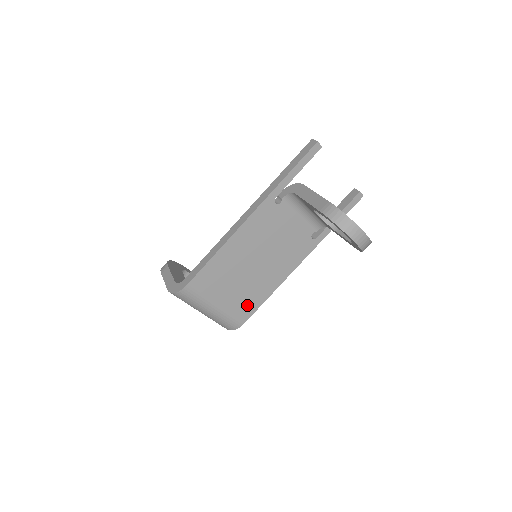
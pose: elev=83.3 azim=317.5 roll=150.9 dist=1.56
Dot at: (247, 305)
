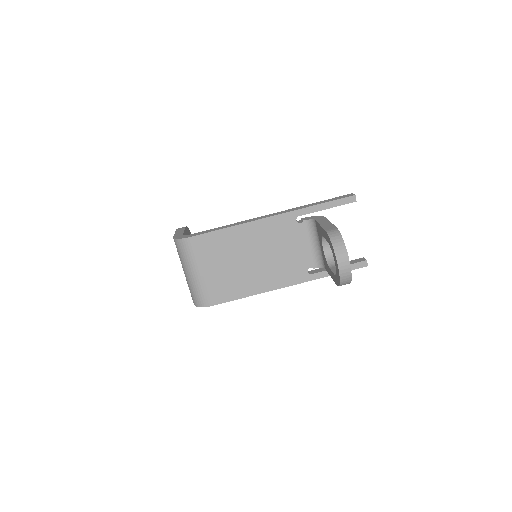
Dot at: (224, 291)
